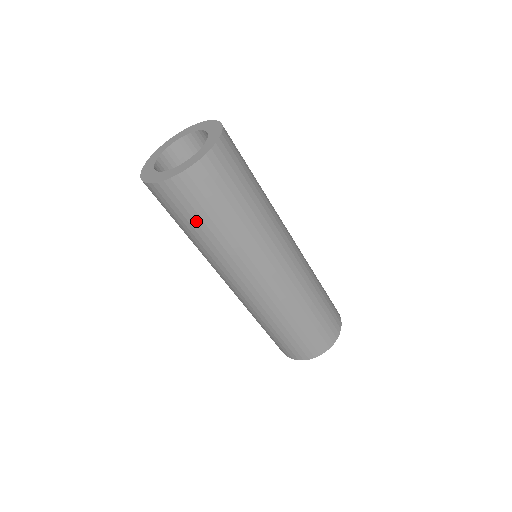
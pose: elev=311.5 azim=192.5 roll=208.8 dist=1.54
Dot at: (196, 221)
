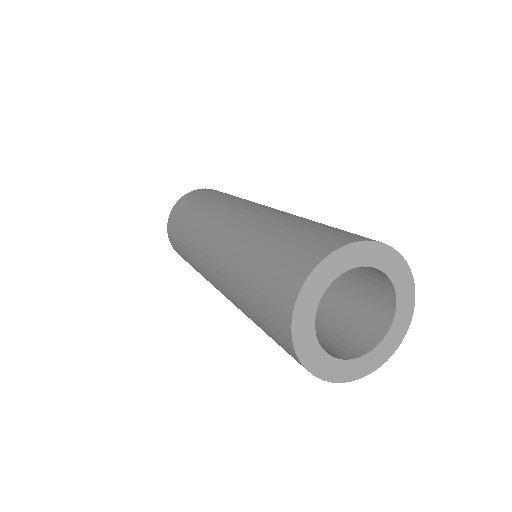
Dot at: occluded
